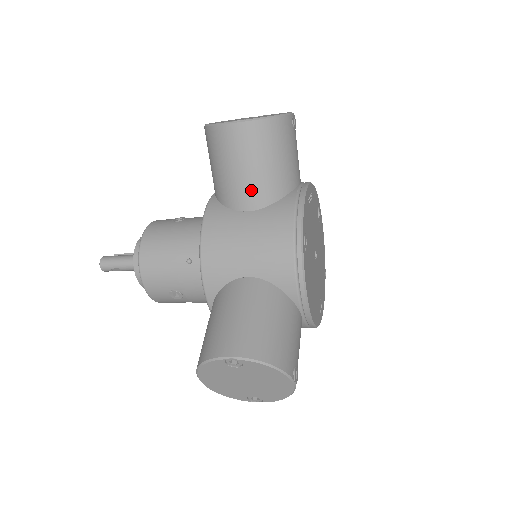
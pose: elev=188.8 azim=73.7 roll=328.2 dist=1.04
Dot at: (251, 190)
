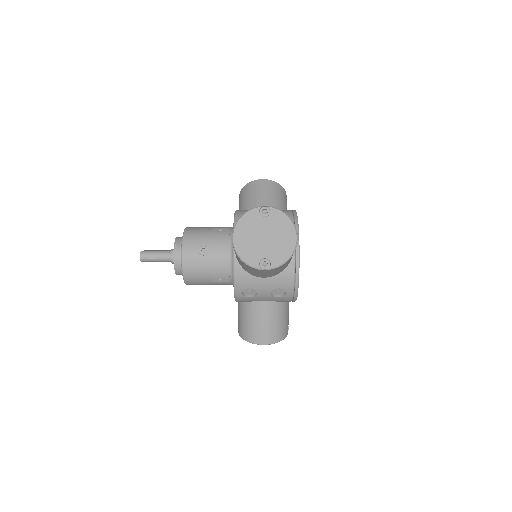
Dot at: (266, 203)
